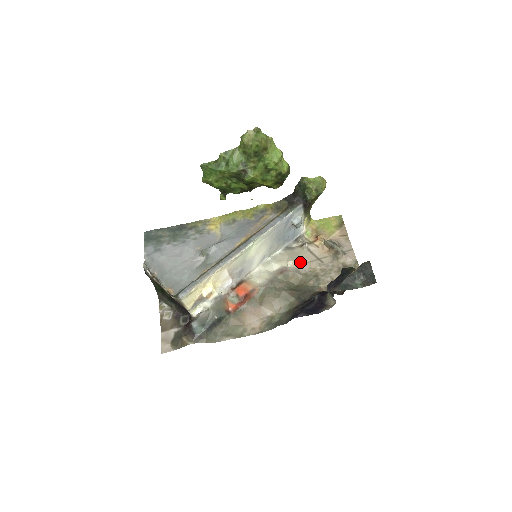
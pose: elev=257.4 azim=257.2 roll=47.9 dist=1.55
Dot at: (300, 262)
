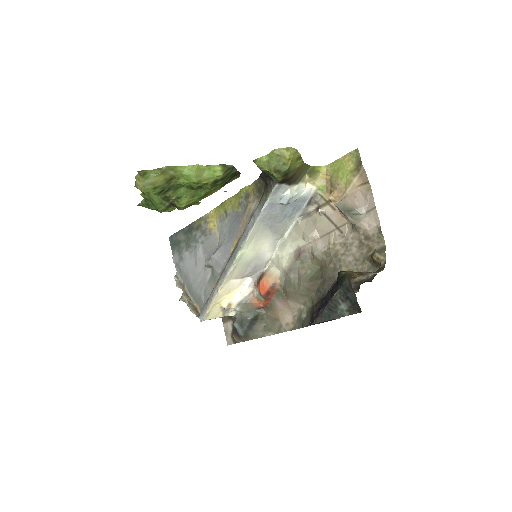
Dot at: (318, 235)
